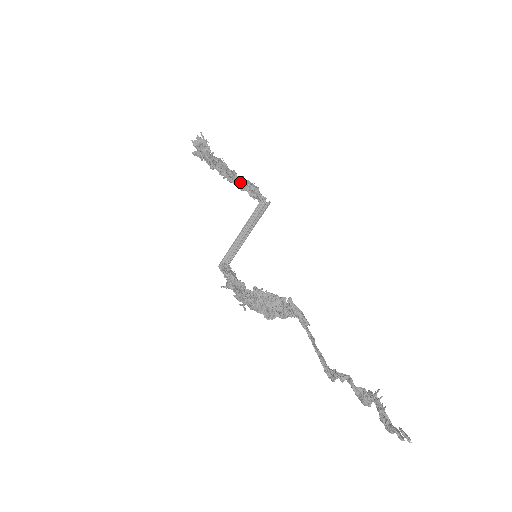
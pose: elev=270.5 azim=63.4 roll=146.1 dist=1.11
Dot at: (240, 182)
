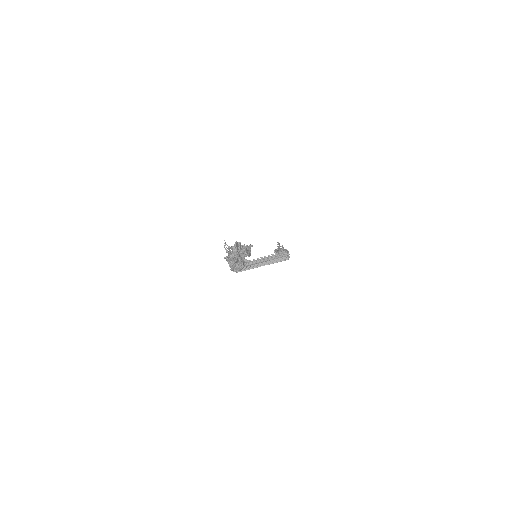
Dot at: occluded
